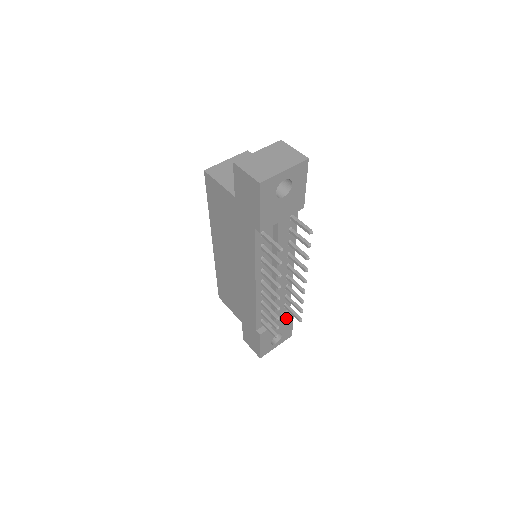
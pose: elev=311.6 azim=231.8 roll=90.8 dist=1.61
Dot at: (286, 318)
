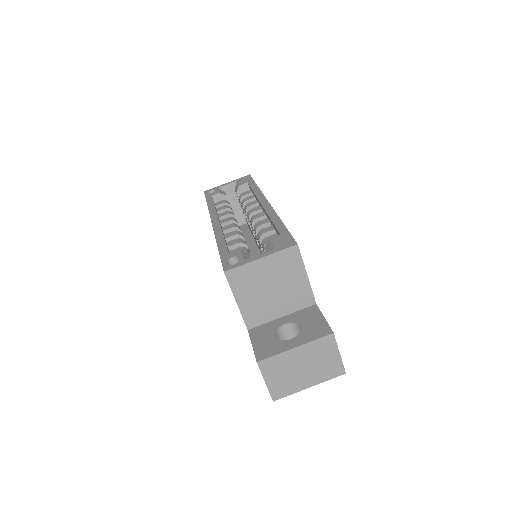
Dot at: occluded
